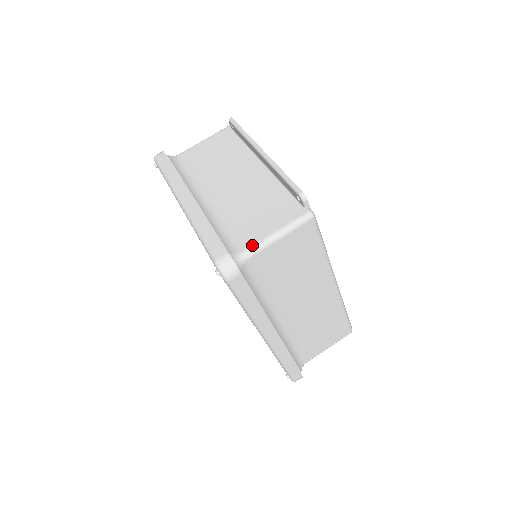
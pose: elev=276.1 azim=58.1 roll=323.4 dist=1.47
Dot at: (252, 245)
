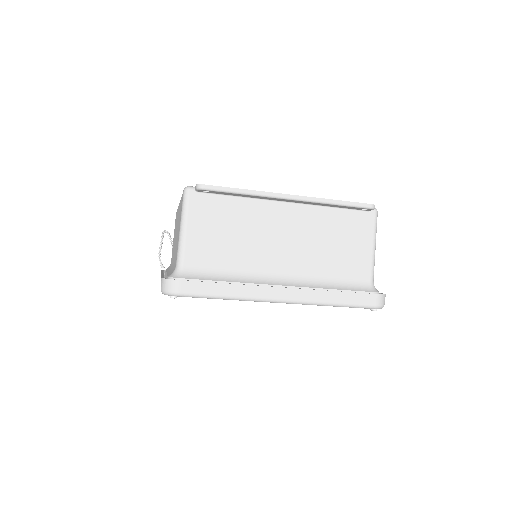
Dot at: (371, 270)
